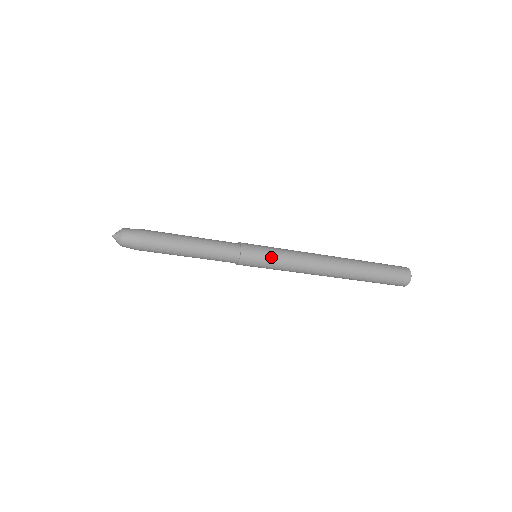
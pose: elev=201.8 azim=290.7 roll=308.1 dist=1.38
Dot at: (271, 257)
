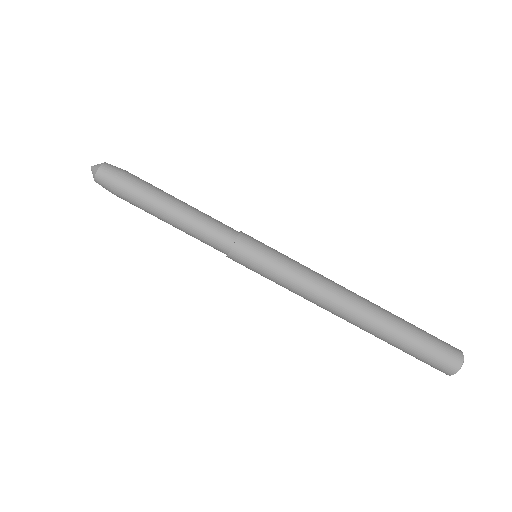
Dot at: (276, 251)
